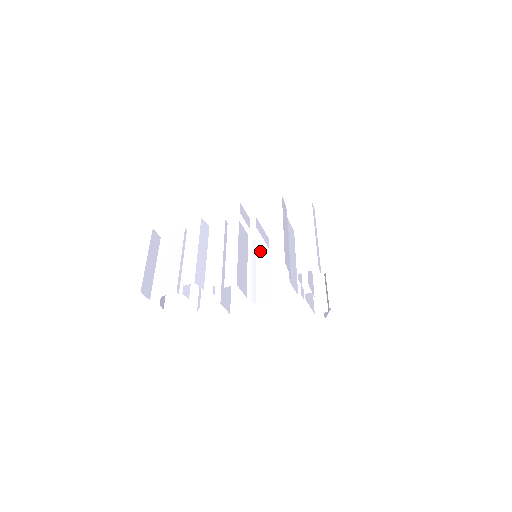
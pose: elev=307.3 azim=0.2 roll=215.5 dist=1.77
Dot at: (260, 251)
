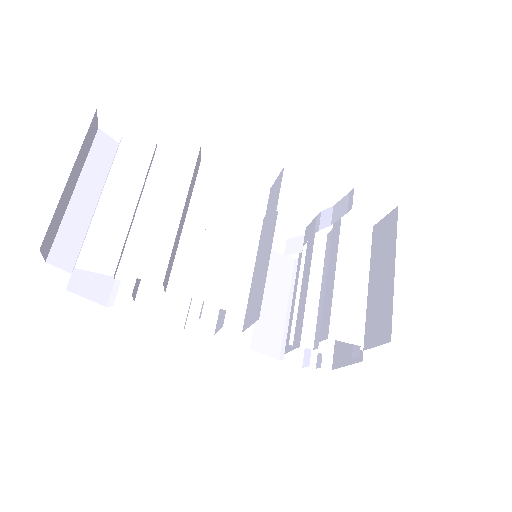
Dot at: (245, 232)
